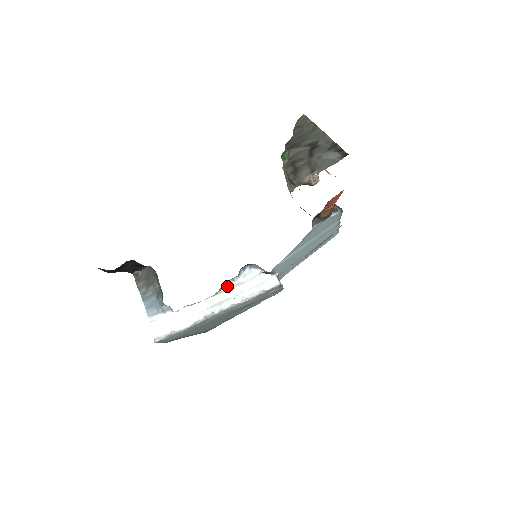
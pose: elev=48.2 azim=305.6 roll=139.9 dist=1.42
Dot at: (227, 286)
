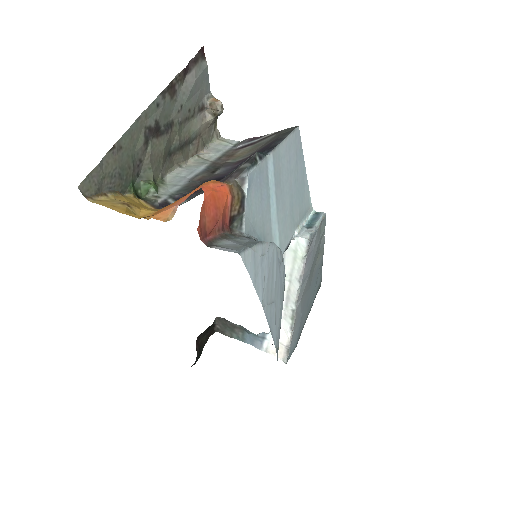
Dot at: occluded
